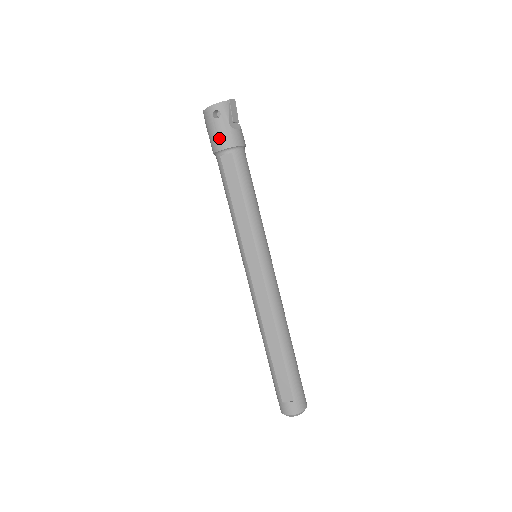
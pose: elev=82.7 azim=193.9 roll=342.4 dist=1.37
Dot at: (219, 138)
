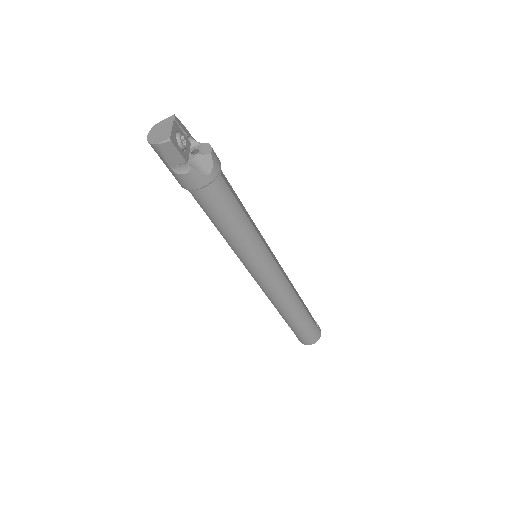
Dot at: occluded
